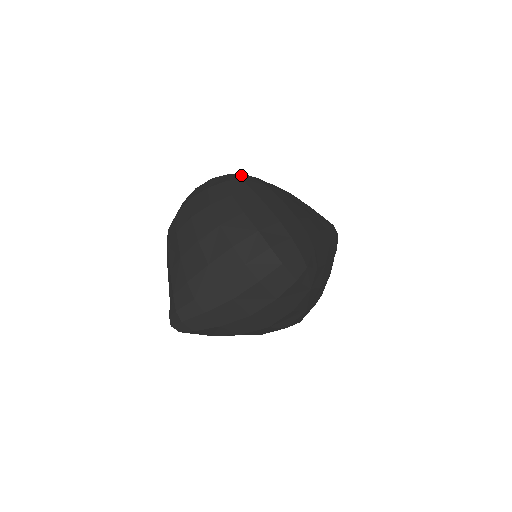
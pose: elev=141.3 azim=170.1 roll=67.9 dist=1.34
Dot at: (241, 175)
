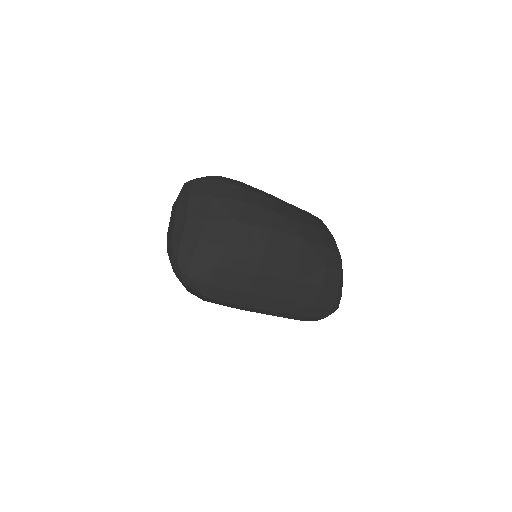
Dot at: occluded
